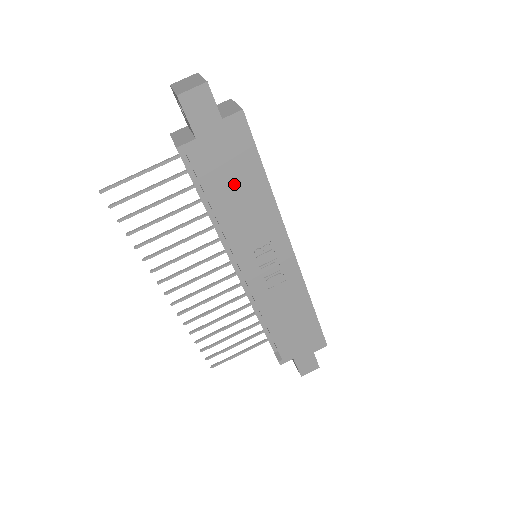
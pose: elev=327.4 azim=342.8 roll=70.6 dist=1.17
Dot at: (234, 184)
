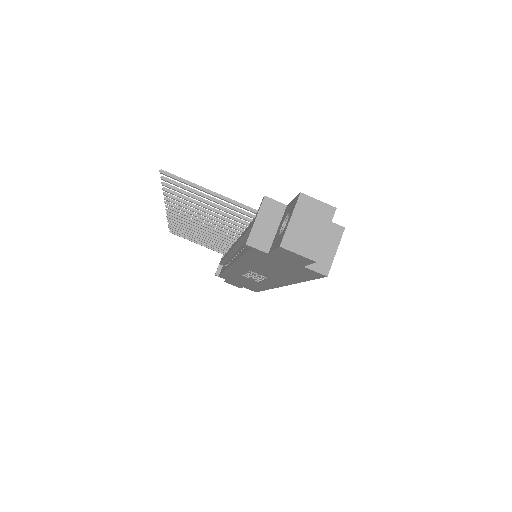
Dot at: (273, 268)
